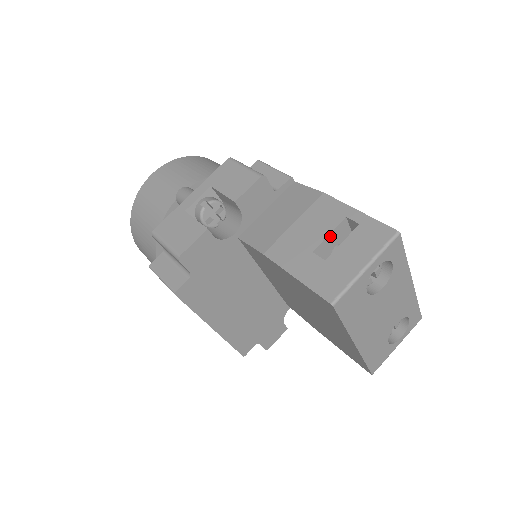
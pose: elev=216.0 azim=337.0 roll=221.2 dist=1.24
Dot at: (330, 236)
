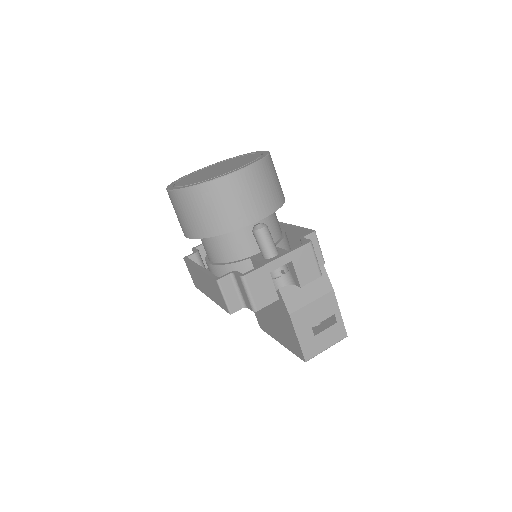
Dot at: (322, 320)
